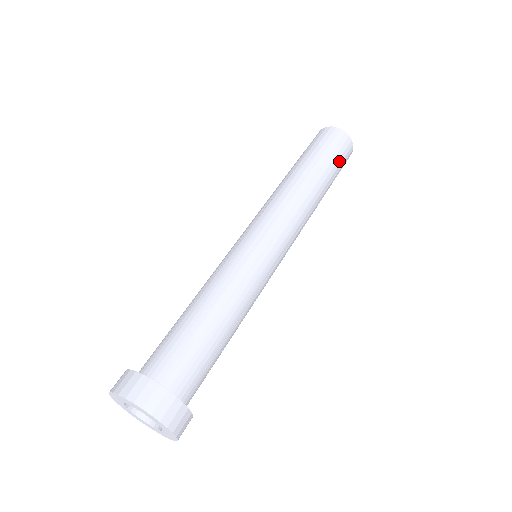
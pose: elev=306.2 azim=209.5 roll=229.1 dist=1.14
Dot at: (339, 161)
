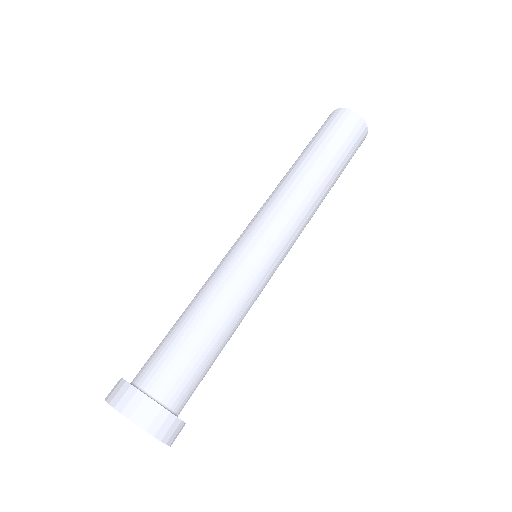
Dot at: (349, 146)
